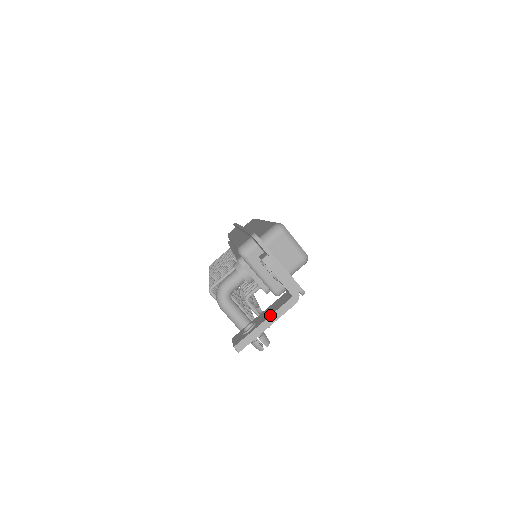
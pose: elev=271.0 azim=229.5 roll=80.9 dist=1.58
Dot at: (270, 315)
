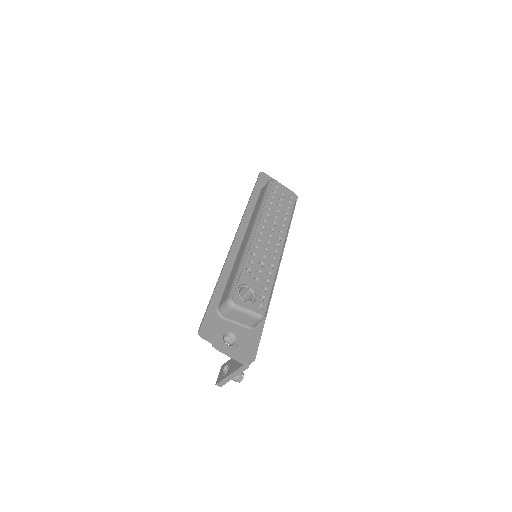
Dot at: (232, 372)
